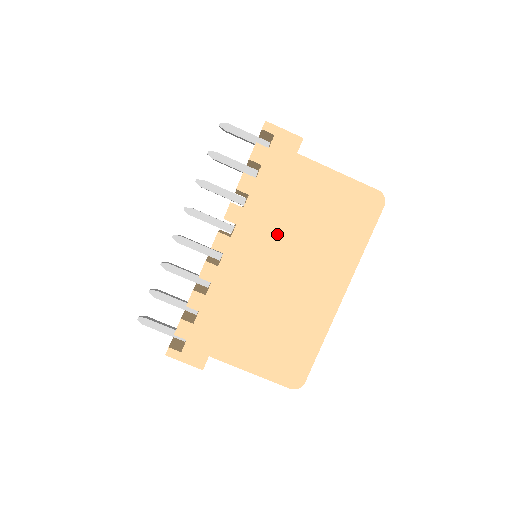
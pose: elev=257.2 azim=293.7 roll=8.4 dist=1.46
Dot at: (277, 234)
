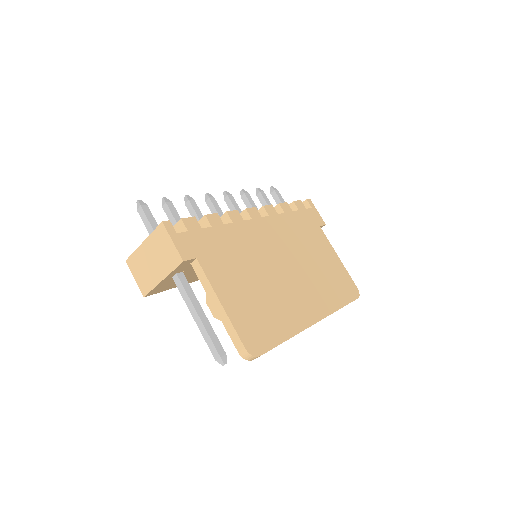
Dot at: (291, 246)
